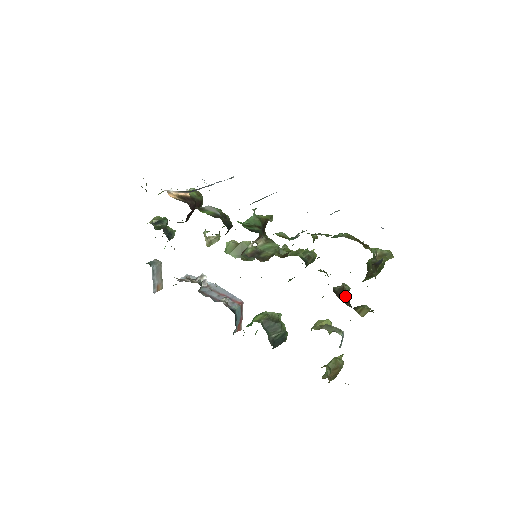
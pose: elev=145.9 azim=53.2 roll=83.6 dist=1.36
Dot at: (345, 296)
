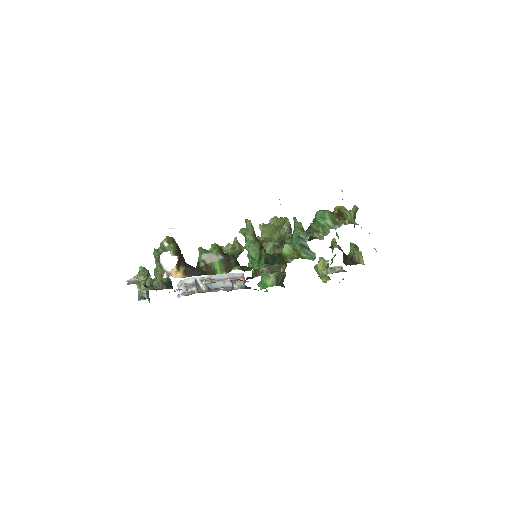
Dot at: (346, 257)
